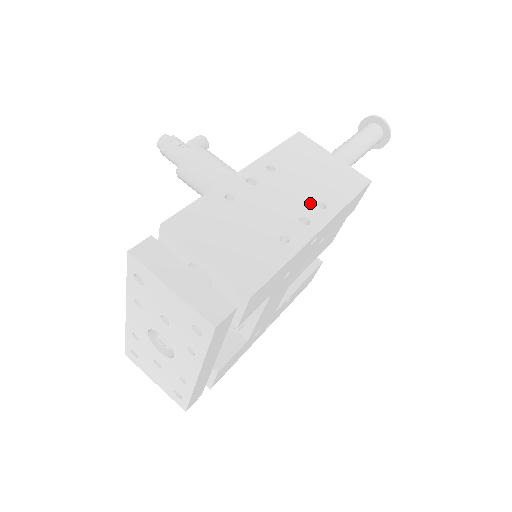
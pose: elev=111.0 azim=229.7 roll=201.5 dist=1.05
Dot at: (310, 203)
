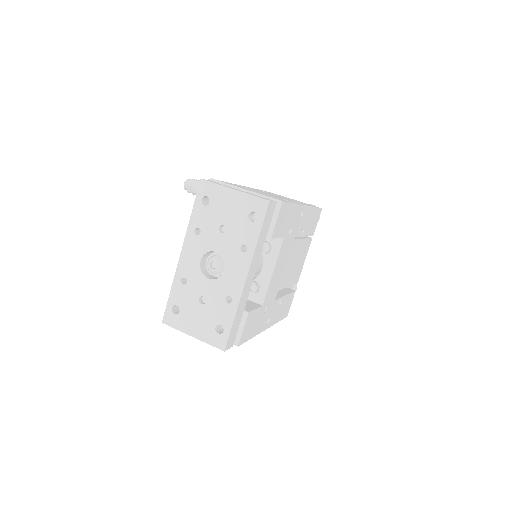
Dot at: occluded
